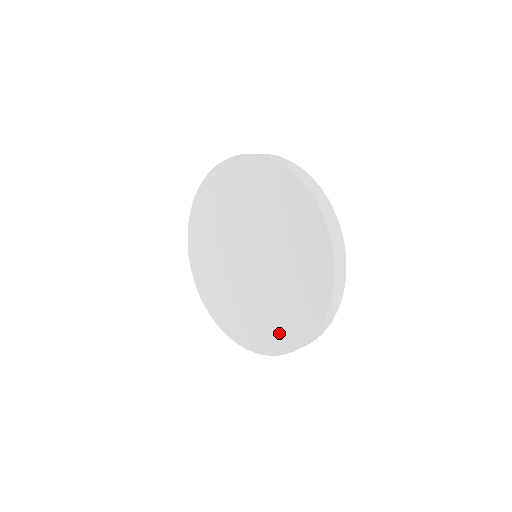
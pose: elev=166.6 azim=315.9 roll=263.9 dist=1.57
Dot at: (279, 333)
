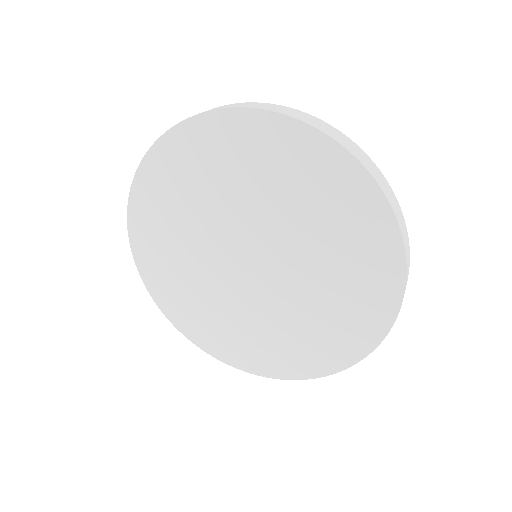
Dot at: (264, 356)
